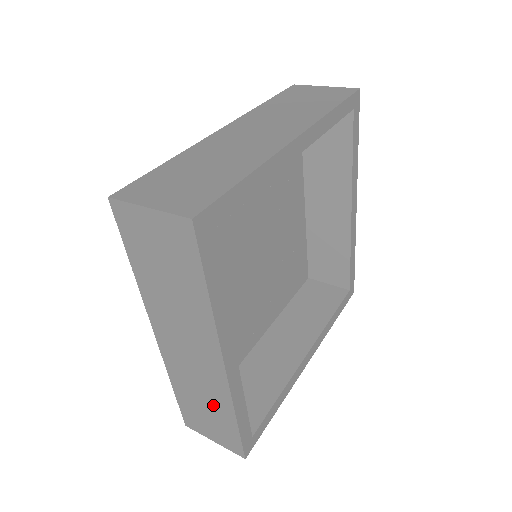
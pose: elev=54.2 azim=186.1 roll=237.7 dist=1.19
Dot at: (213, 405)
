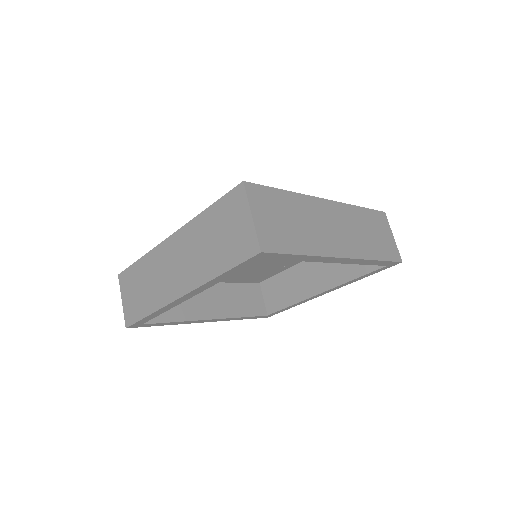
Dot at: occluded
